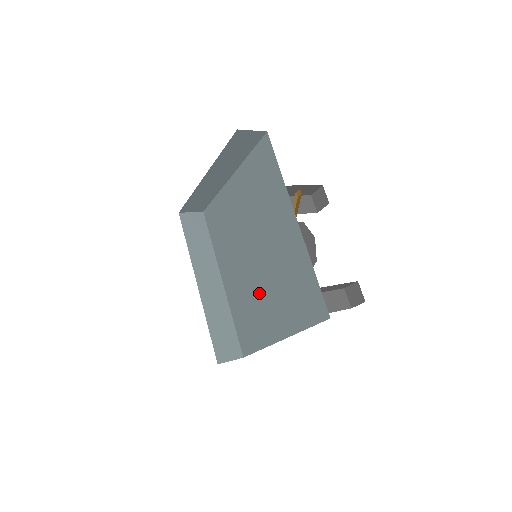
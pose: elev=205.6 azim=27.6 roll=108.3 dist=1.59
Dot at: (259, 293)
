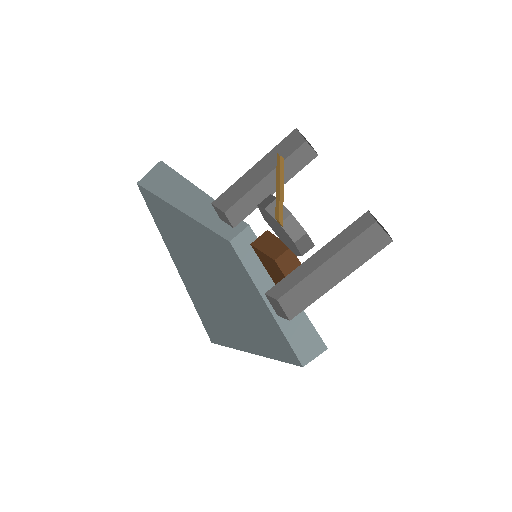
Dot at: occluded
